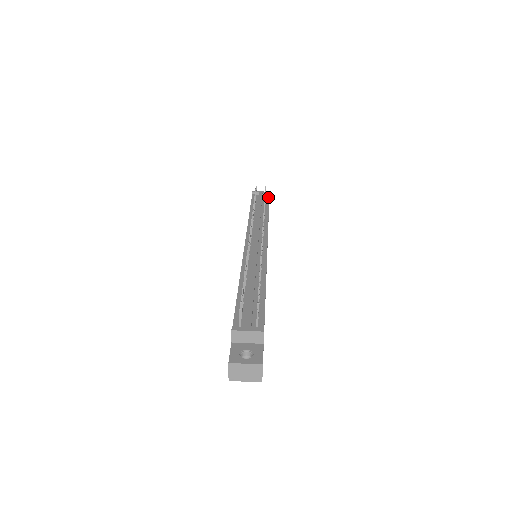
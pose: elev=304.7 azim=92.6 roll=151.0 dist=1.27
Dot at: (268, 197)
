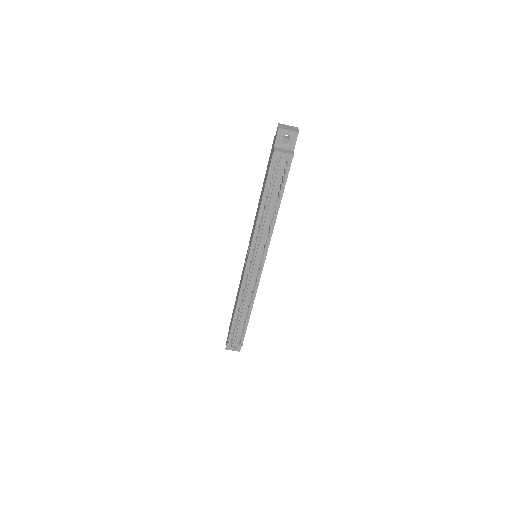
Dot at: (289, 166)
